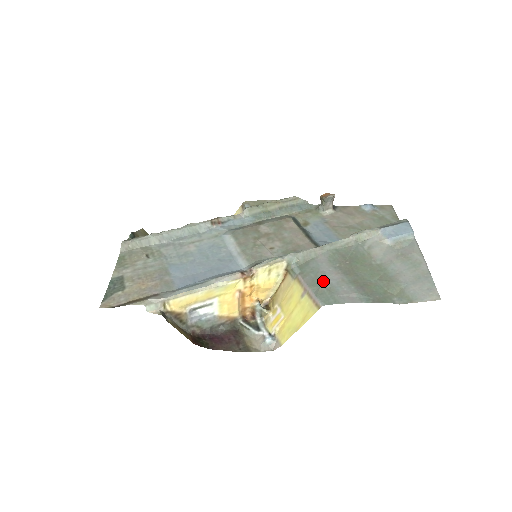
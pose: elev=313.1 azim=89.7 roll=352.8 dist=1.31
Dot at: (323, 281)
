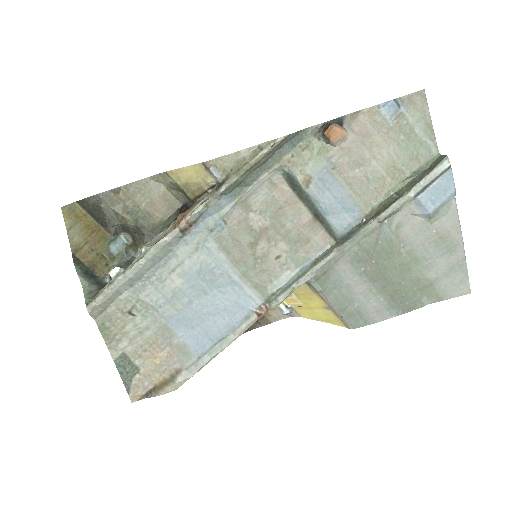
Dot at: (349, 299)
